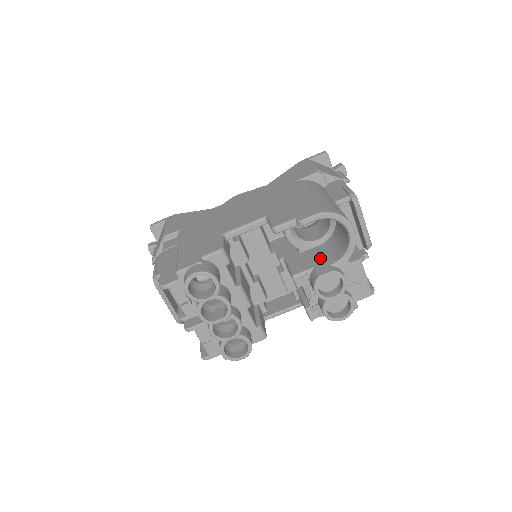
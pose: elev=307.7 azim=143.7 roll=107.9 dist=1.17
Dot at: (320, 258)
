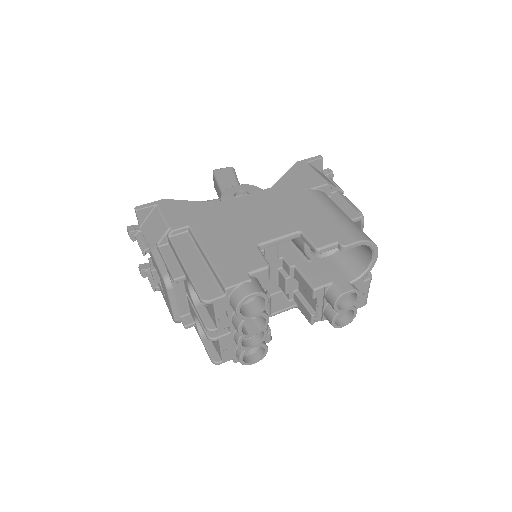
Dot at: (335, 272)
